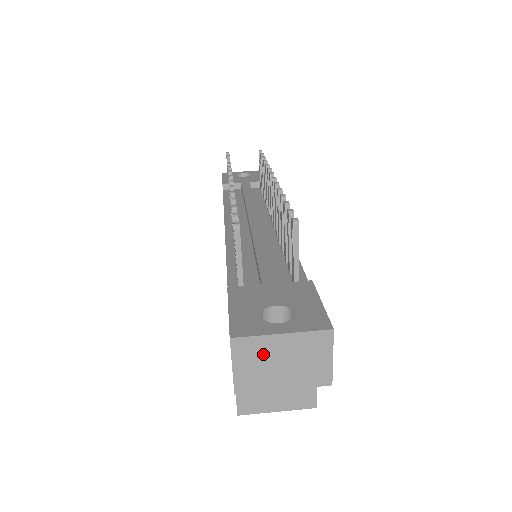
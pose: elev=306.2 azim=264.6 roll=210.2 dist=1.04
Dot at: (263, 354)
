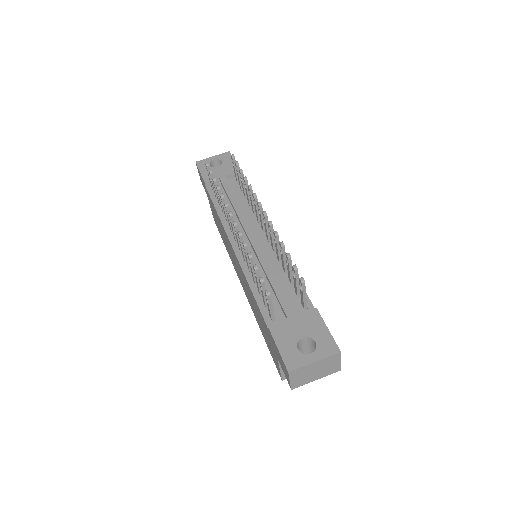
Dot at: (305, 372)
